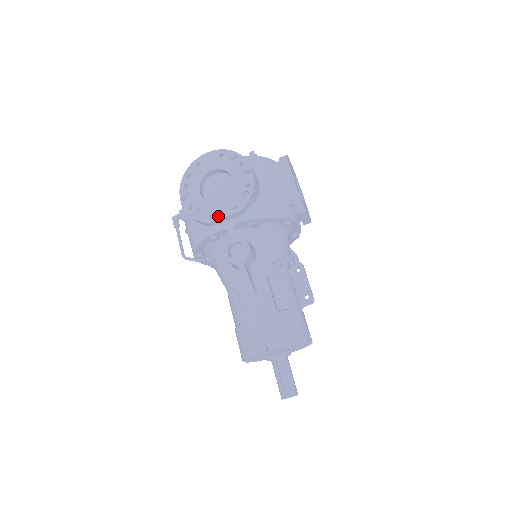
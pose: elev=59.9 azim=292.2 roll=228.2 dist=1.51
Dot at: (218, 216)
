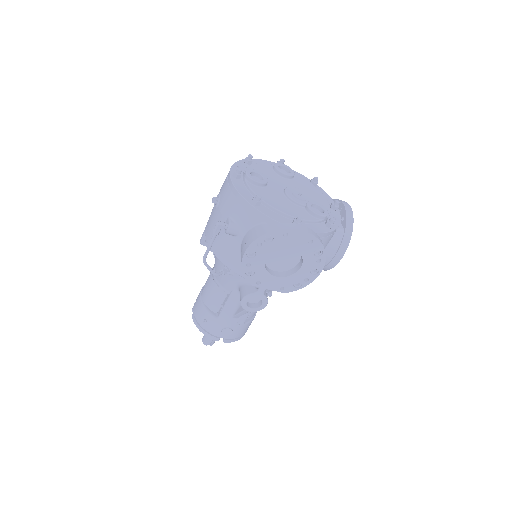
Dot at: (264, 286)
